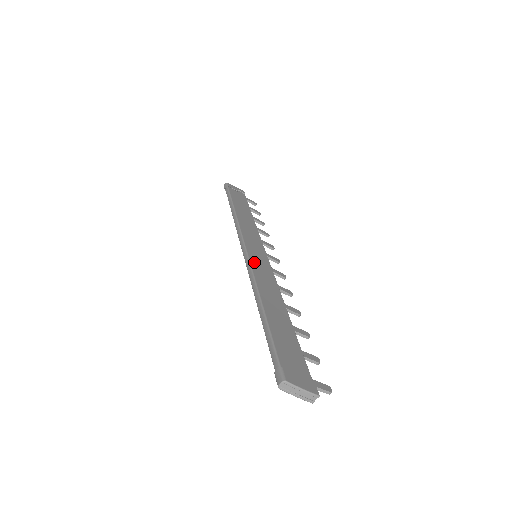
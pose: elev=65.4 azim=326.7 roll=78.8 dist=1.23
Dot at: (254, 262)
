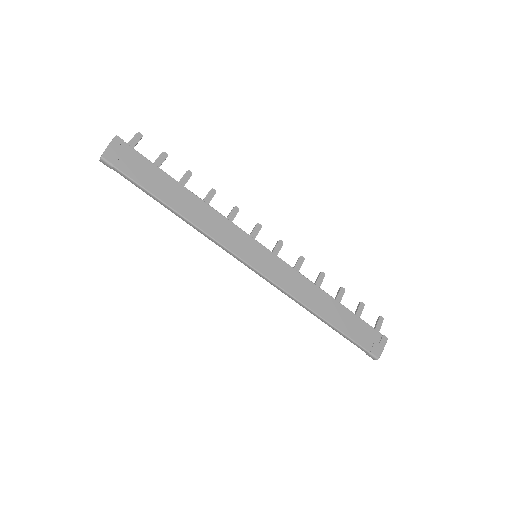
Dot at: (271, 275)
